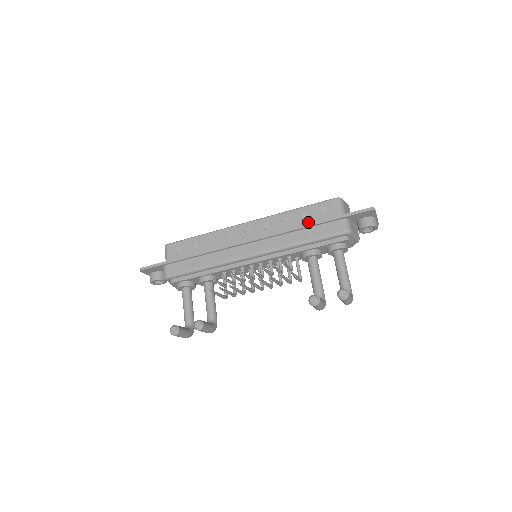
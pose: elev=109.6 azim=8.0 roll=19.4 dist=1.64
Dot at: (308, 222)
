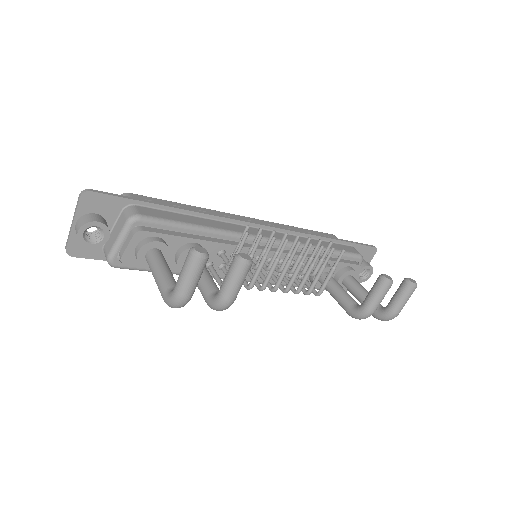
Dot at: occluded
